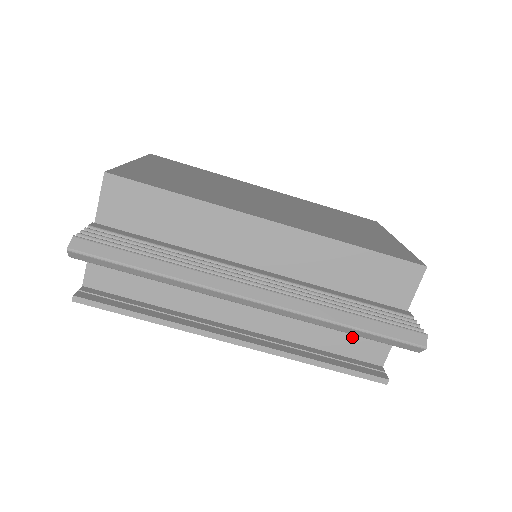
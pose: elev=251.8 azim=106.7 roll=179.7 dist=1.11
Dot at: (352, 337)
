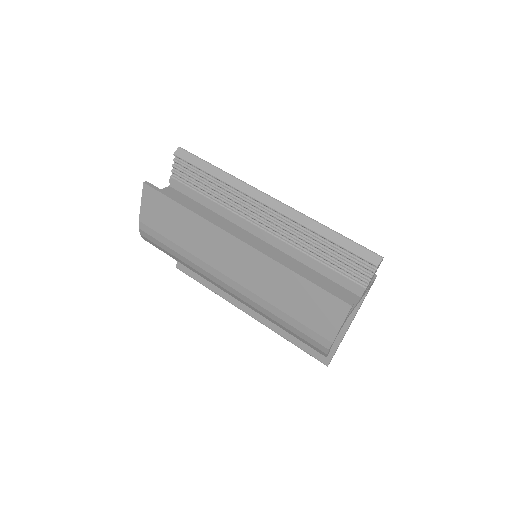
Dot at: occluded
